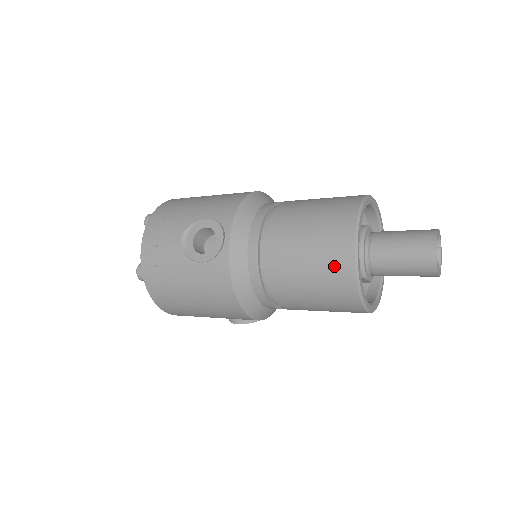
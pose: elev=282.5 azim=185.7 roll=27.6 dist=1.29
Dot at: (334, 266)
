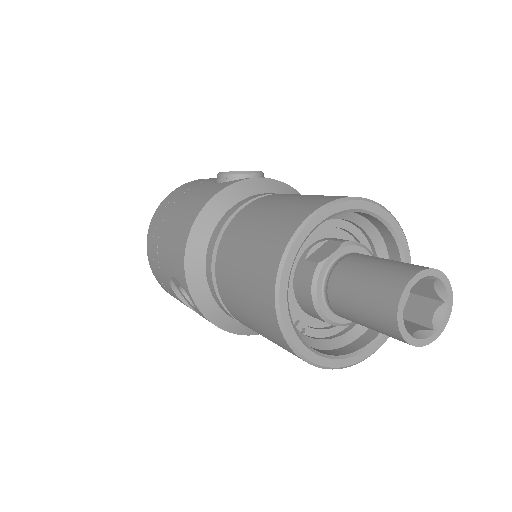
Dot at: occluded
